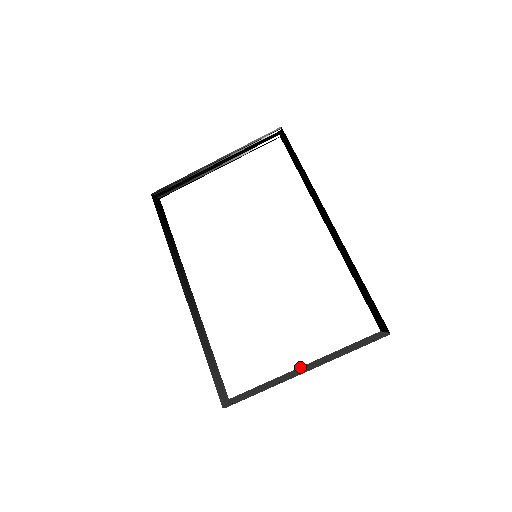
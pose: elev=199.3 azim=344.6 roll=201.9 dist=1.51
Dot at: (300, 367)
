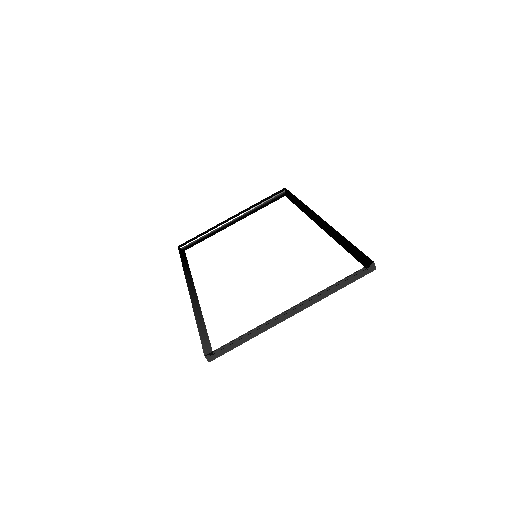
Dot at: occluded
